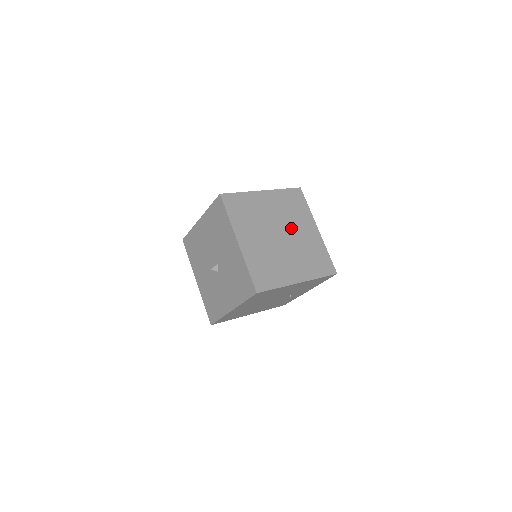
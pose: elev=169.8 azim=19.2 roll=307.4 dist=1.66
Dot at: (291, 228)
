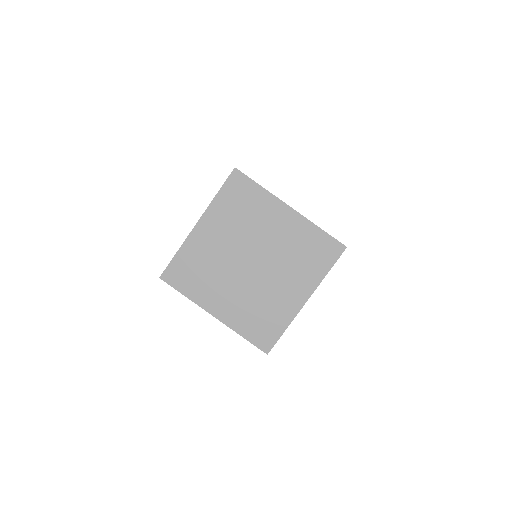
Dot at: (274, 269)
